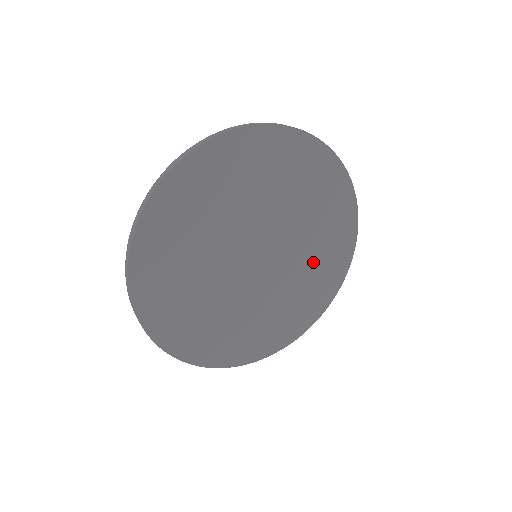
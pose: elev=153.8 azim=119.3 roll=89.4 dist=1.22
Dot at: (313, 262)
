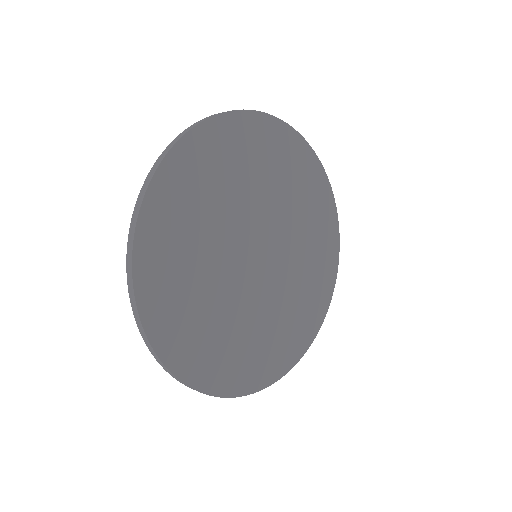
Dot at: (291, 194)
